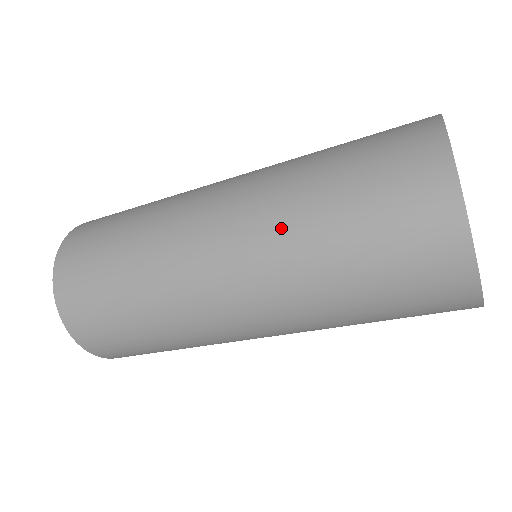
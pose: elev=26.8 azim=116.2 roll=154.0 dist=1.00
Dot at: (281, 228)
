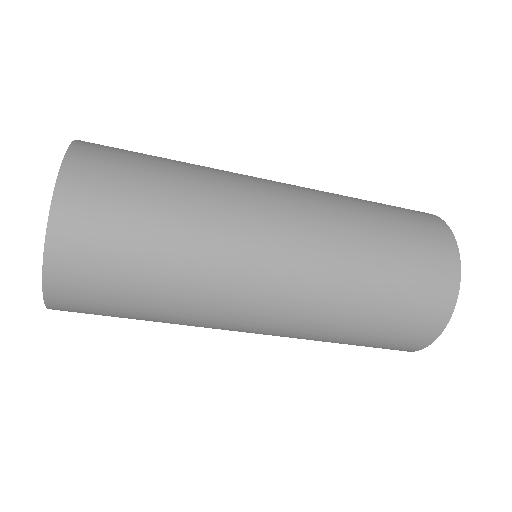
Dot at: (341, 219)
